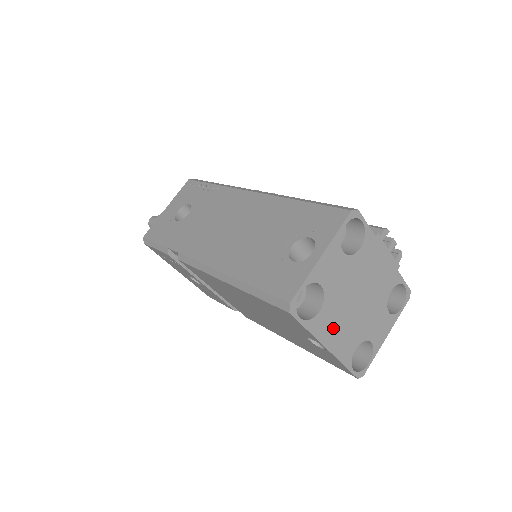
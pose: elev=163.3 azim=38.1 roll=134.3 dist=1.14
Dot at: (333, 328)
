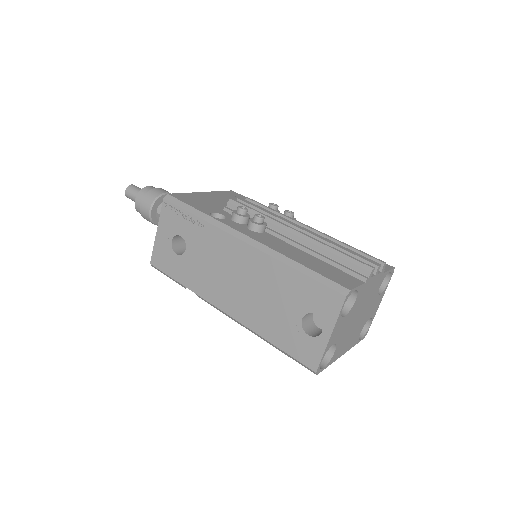
Dot at: (344, 345)
